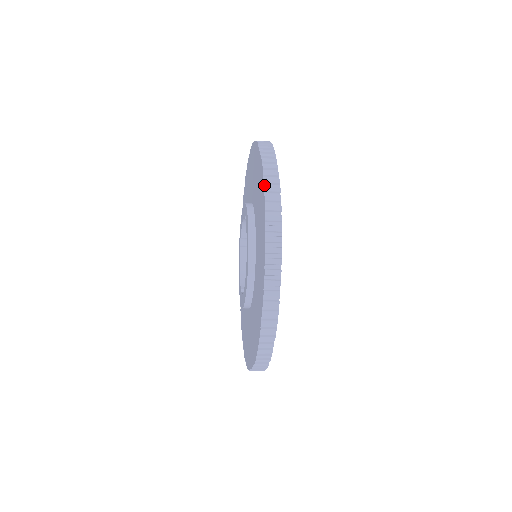
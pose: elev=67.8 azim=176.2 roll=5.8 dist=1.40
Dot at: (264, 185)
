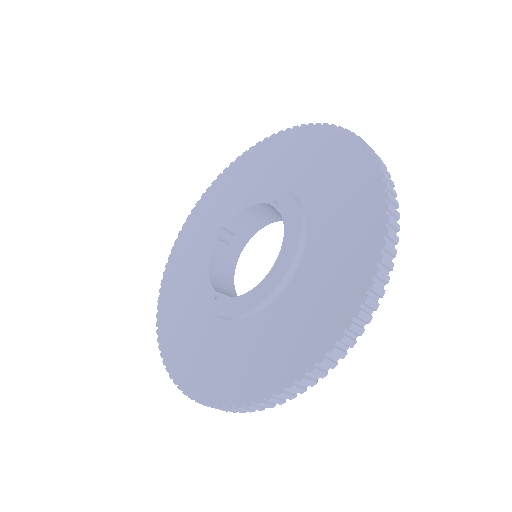
Dot at: (380, 170)
